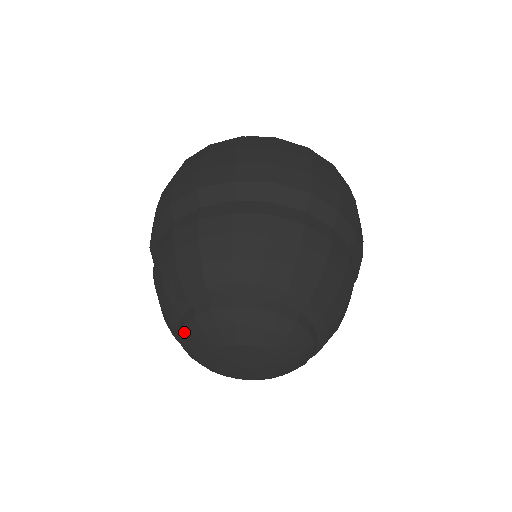
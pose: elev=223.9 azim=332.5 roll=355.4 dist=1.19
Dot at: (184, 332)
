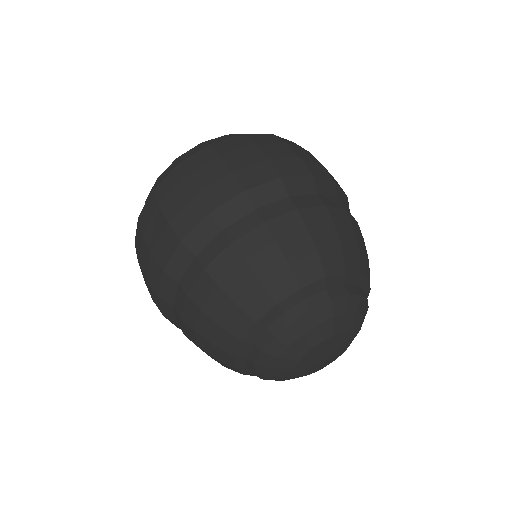
Dot at: (258, 368)
